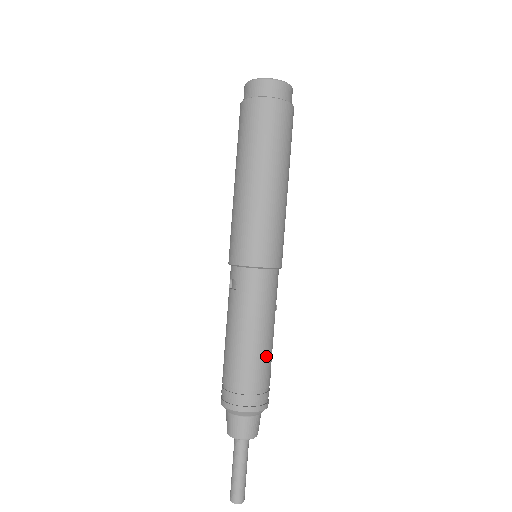
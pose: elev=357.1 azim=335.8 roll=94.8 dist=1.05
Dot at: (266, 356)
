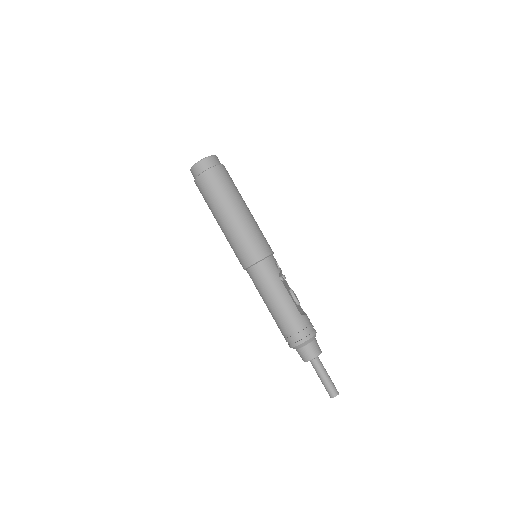
Dot at: (289, 310)
